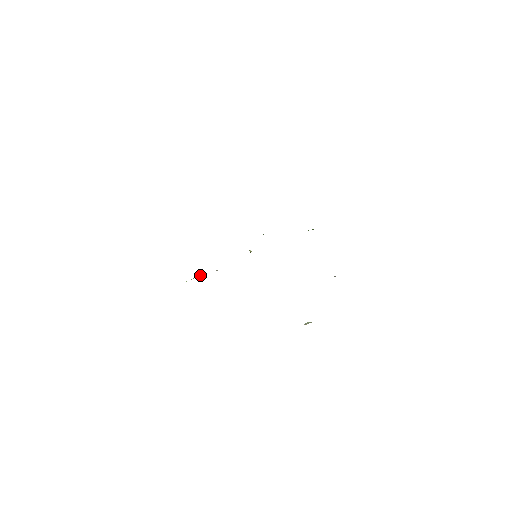
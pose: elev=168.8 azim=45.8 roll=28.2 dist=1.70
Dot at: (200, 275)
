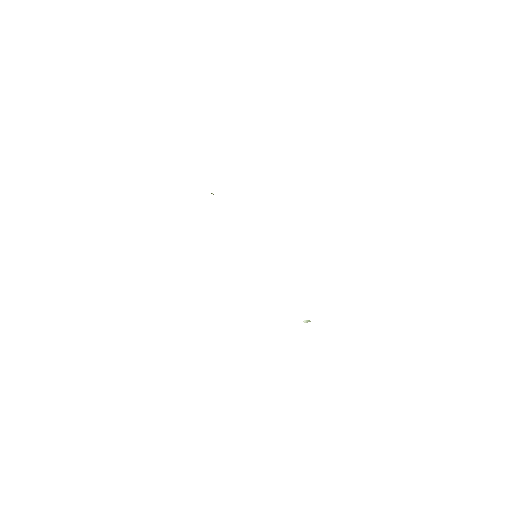
Dot at: occluded
